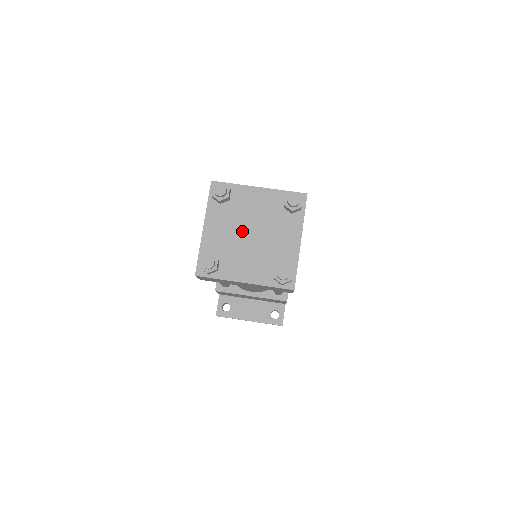
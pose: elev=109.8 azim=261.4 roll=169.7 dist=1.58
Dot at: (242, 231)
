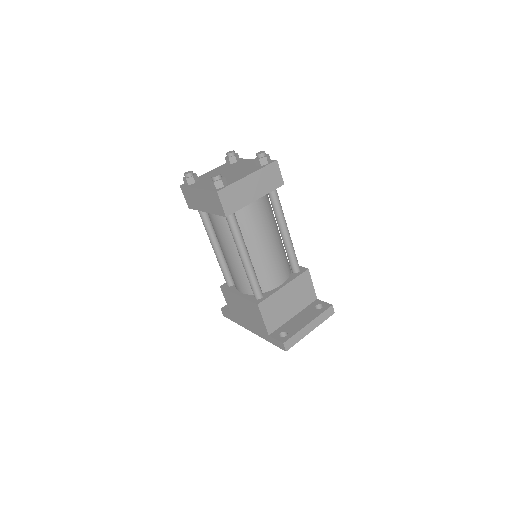
Dot at: occluded
